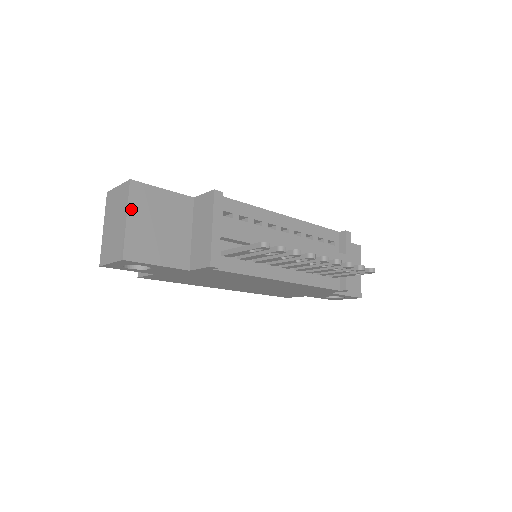
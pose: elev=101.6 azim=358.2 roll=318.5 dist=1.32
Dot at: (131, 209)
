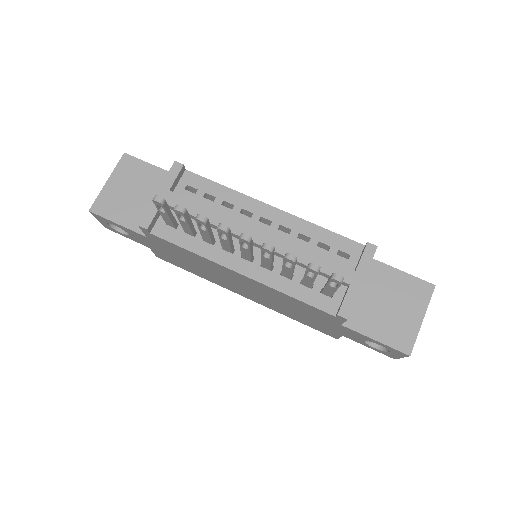
Dot at: (114, 175)
